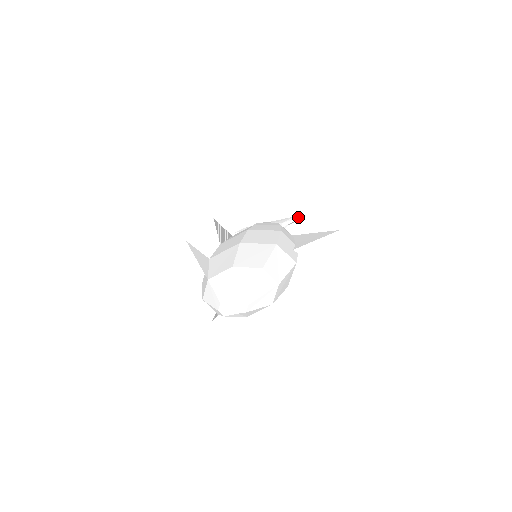
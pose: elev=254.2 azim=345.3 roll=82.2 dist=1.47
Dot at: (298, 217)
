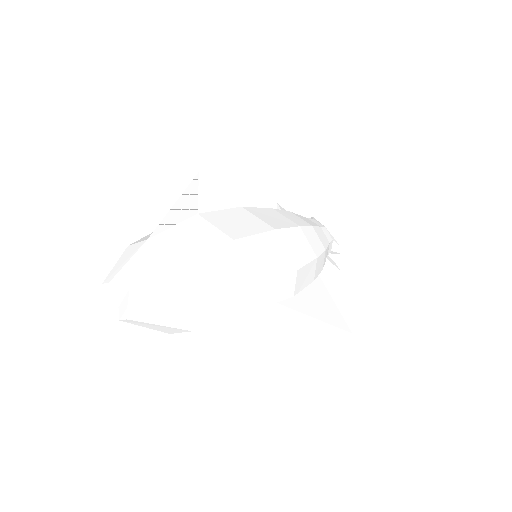
Dot at: (362, 258)
